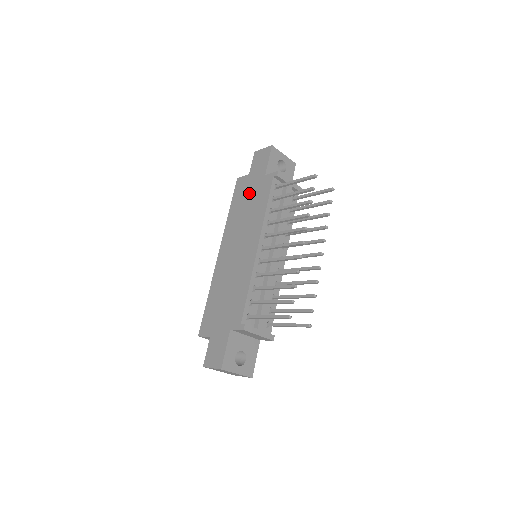
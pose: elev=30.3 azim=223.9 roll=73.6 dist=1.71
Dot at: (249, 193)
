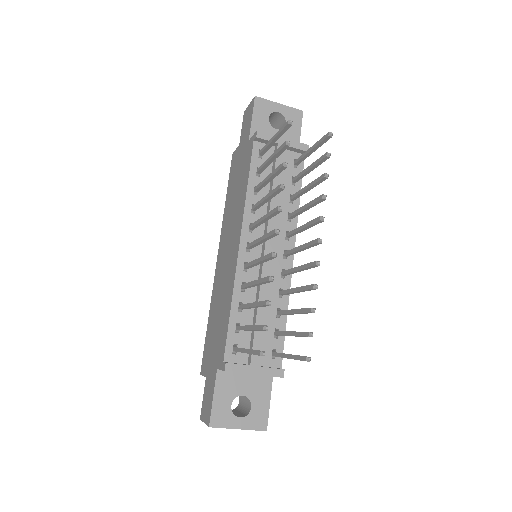
Dot at: (237, 171)
